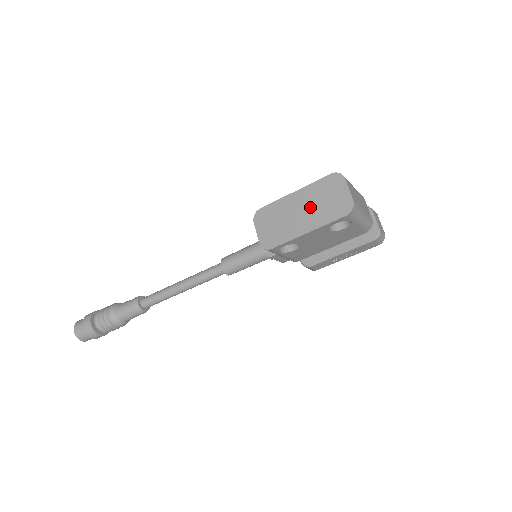
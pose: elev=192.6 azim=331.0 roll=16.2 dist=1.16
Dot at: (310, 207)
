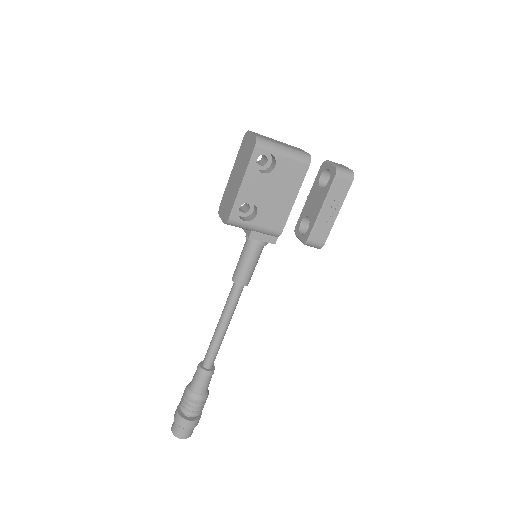
Dot at: (239, 168)
